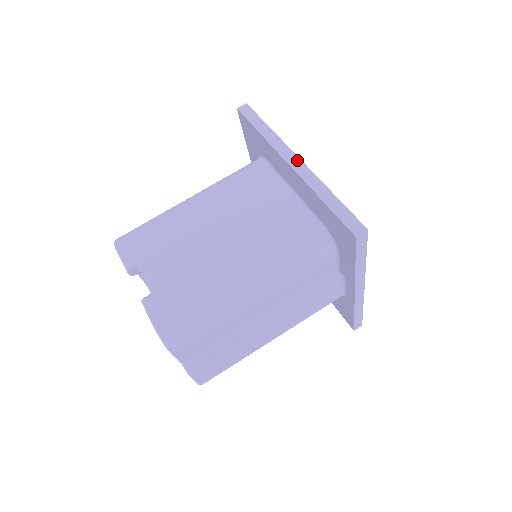
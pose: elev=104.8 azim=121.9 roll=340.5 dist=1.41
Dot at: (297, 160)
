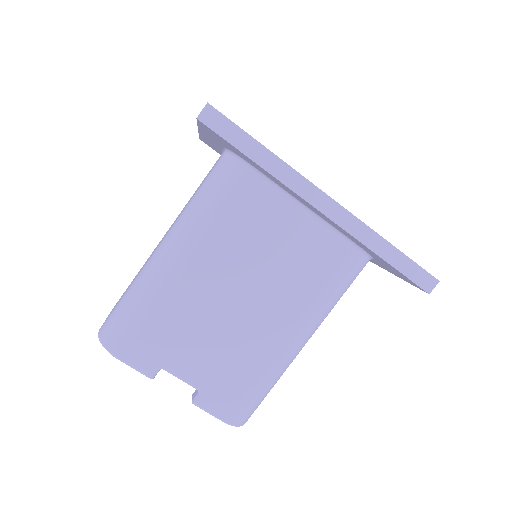
Dot at: (330, 203)
